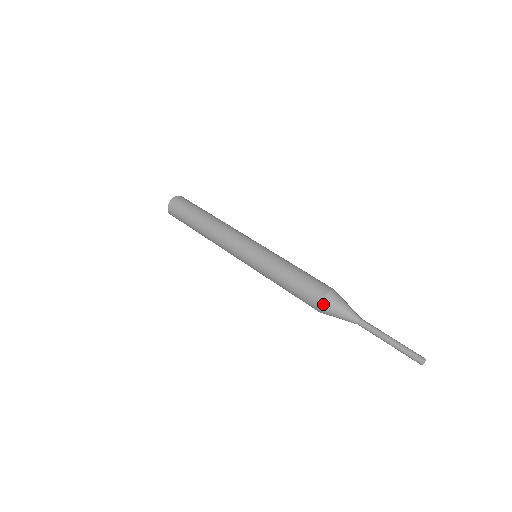
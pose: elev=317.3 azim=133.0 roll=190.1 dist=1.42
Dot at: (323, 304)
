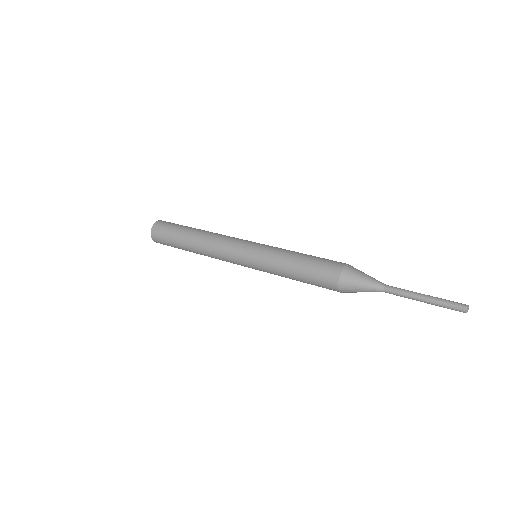
Dot at: (343, 276)
